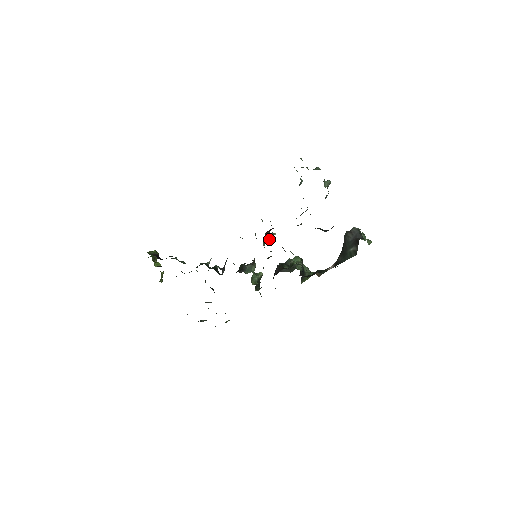
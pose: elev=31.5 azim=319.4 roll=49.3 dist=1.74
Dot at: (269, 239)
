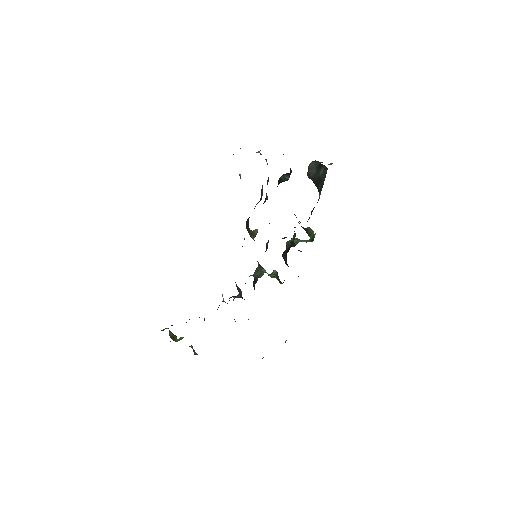
Dot at: (254, 233)
